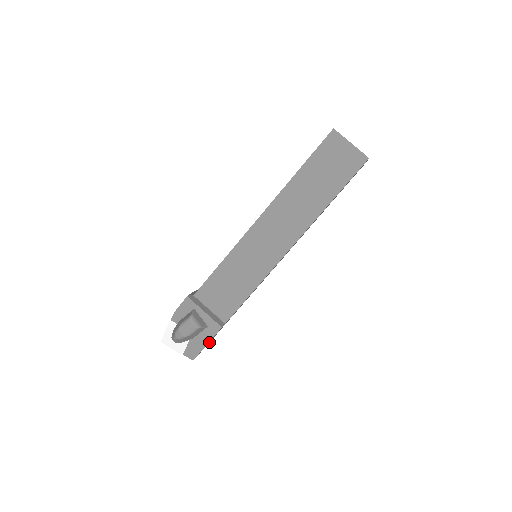
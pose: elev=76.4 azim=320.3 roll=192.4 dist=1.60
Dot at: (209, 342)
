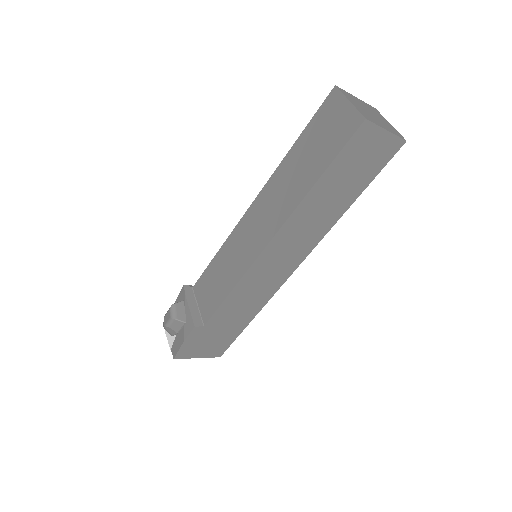
Dot at: (216, 354)
